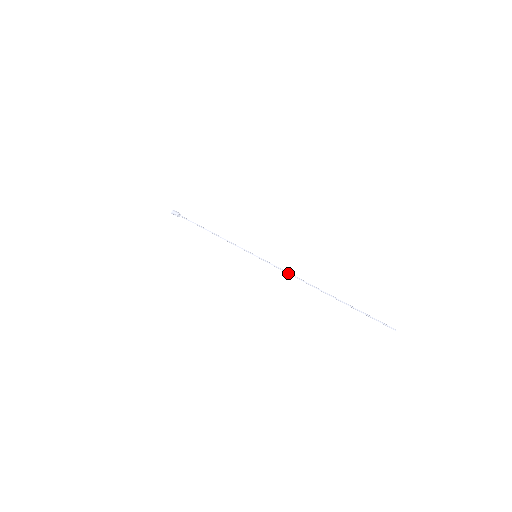
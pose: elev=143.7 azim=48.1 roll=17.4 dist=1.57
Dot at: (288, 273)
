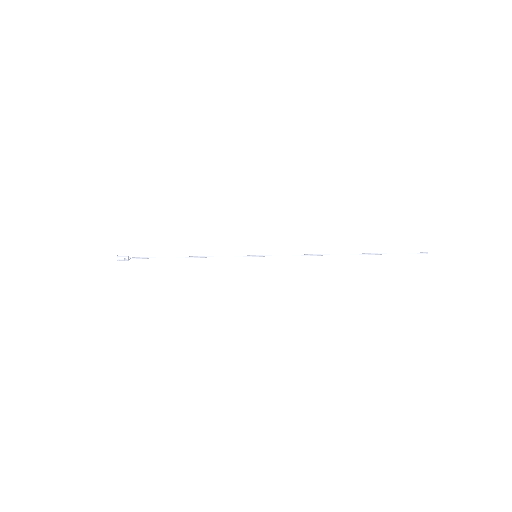
Dot at: (302, 255)
